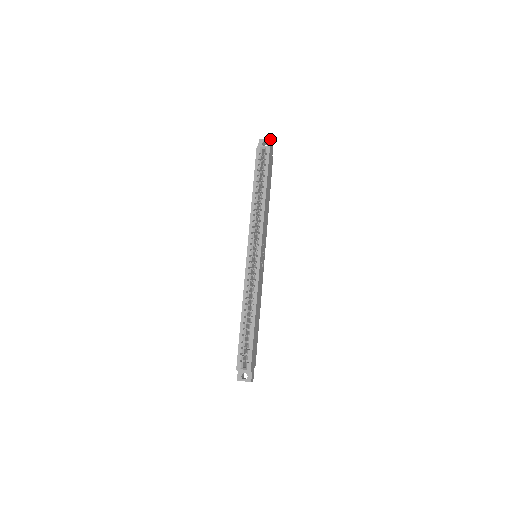
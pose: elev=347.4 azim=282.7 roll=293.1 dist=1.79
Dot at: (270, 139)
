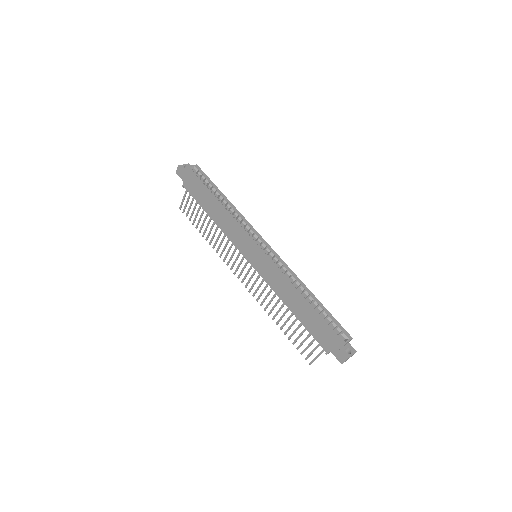
Dot at: occluded
